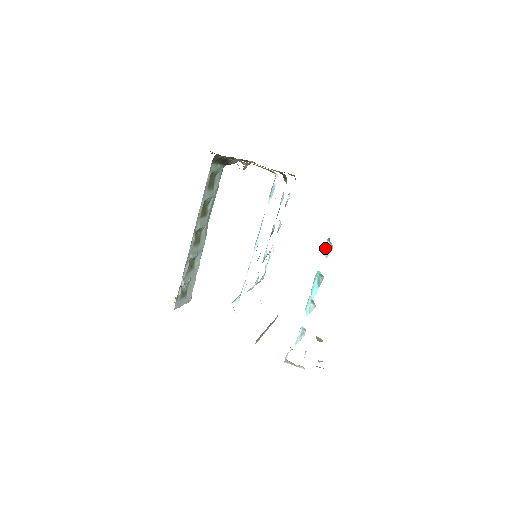
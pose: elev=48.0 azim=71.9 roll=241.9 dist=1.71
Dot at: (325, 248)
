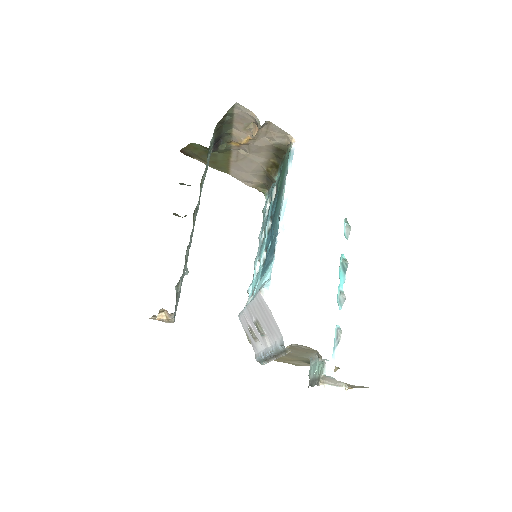
Dot at: occluded
